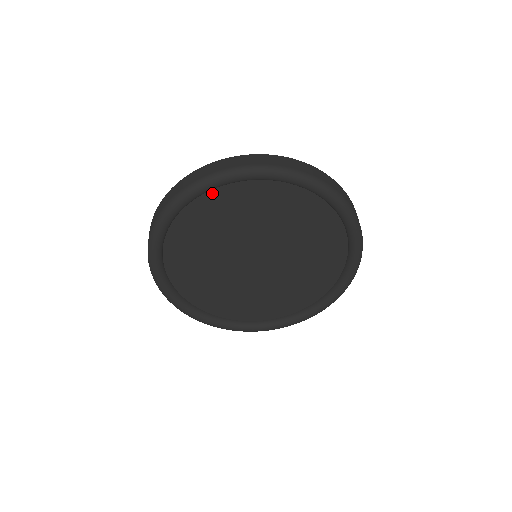
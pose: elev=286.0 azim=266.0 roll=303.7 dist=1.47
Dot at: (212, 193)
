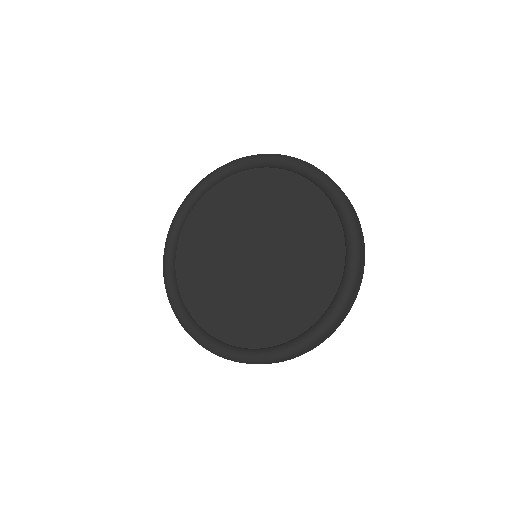
Dot at: (240, 176)
